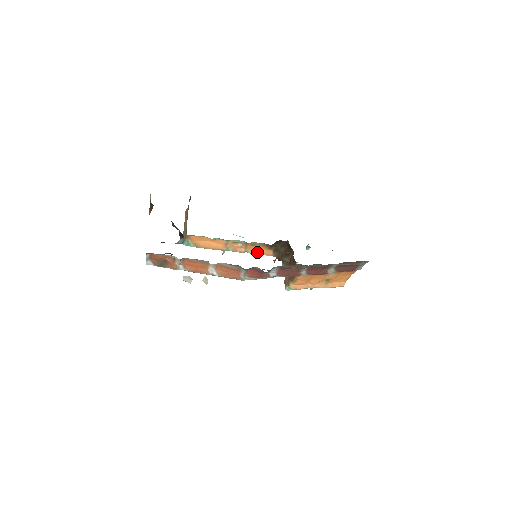
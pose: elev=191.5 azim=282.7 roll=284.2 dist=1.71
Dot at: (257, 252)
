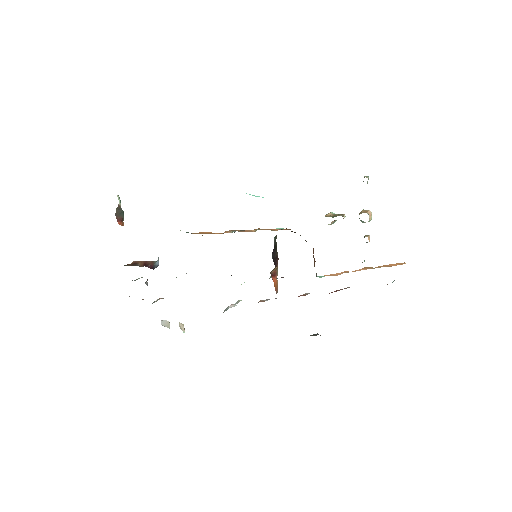
Dot at: (271, 229)
